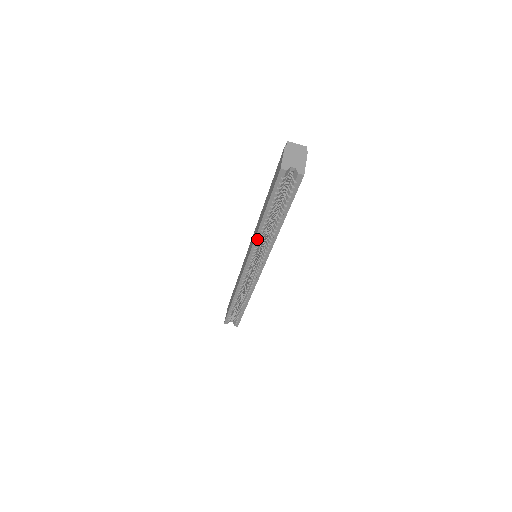
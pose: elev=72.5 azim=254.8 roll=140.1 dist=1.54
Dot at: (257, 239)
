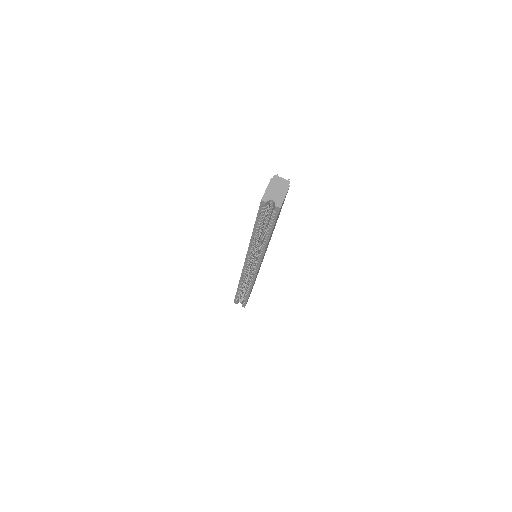
Dot at: (251, 246)
